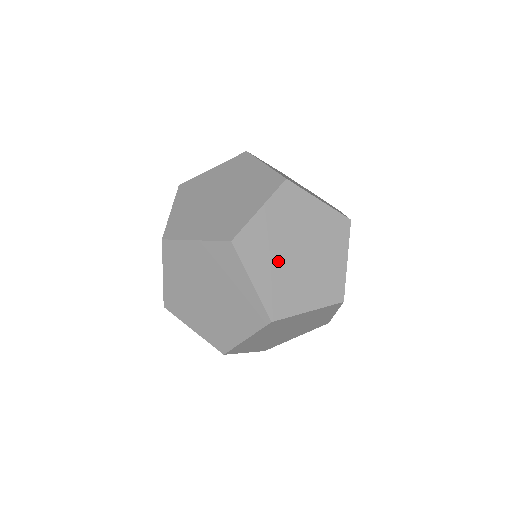
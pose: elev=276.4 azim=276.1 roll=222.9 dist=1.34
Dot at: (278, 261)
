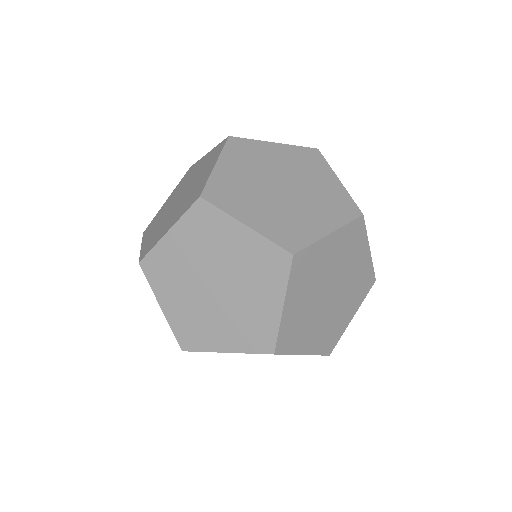
Dot at: (316, 319)
